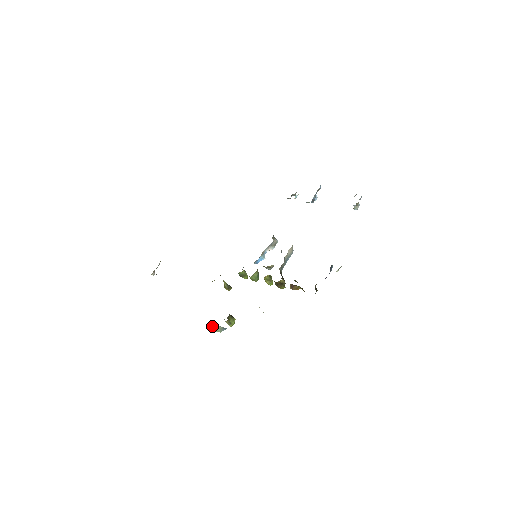
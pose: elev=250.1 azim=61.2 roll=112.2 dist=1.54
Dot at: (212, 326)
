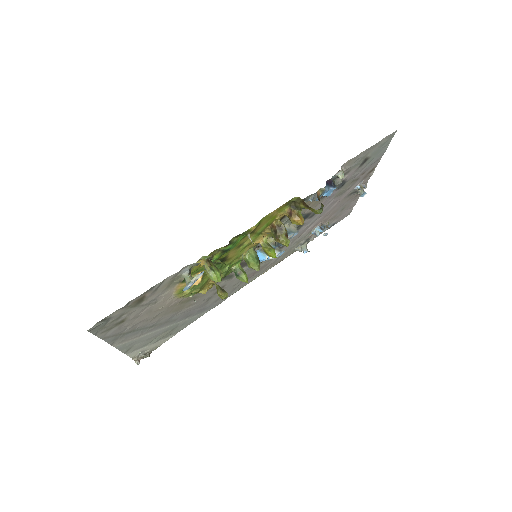
Dot at: (187, 280)
